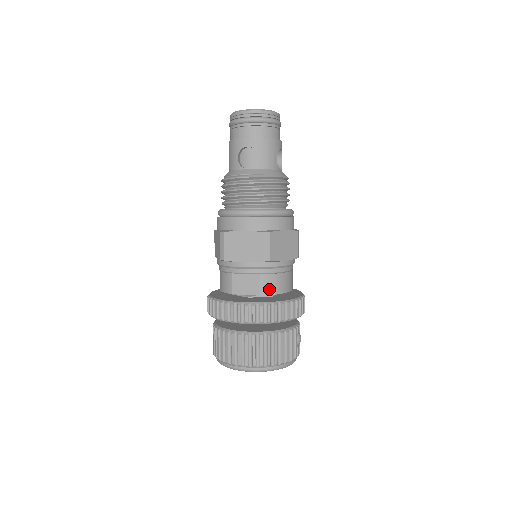
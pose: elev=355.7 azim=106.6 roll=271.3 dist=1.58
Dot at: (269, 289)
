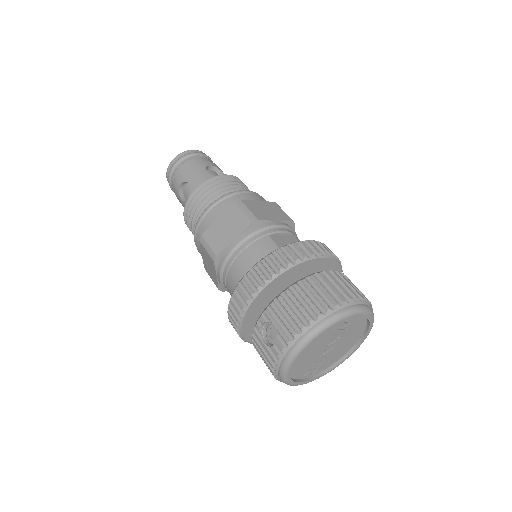
Dot at: occluded
